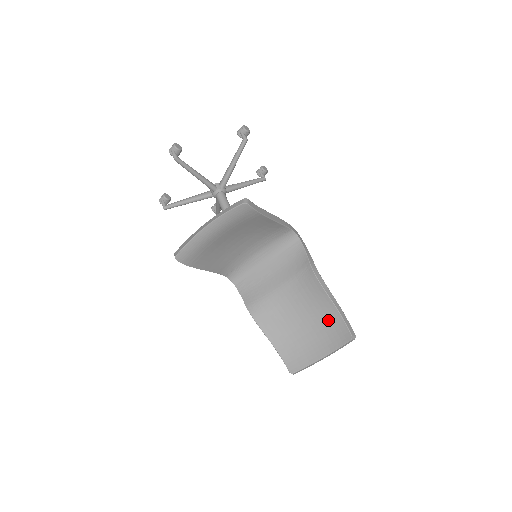
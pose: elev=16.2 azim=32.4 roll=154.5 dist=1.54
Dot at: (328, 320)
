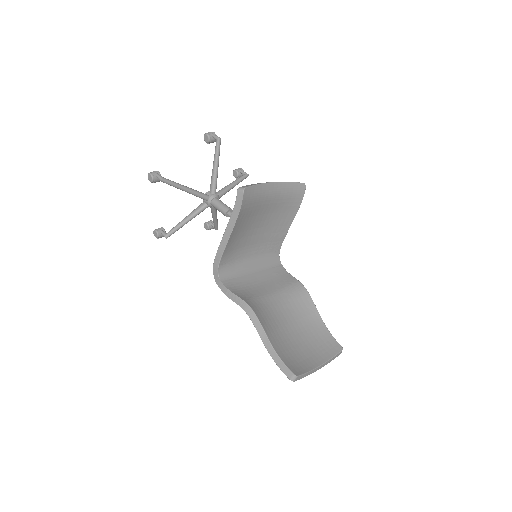
Dot at: (316, 333)
